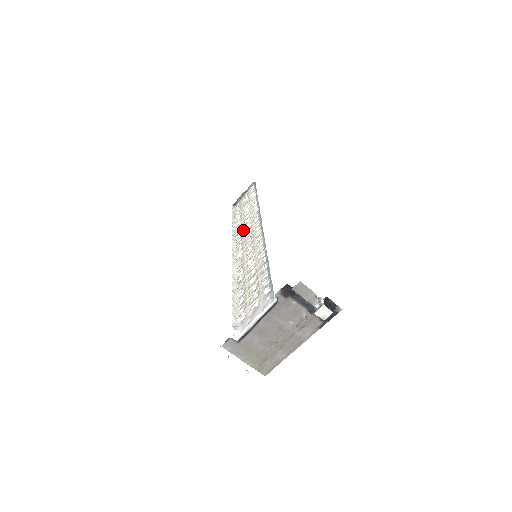
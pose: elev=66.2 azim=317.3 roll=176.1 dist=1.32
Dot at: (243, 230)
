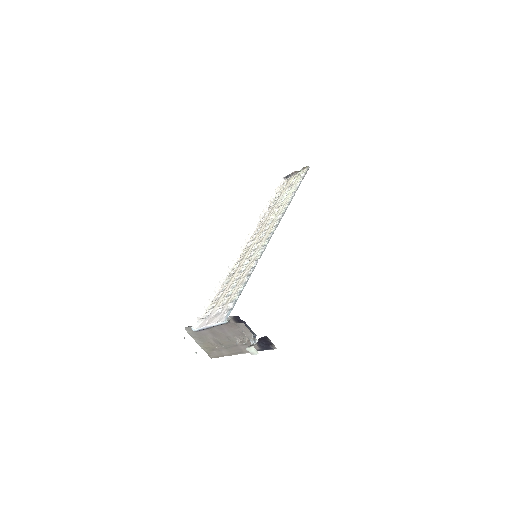
Dot at: (268, 218)
